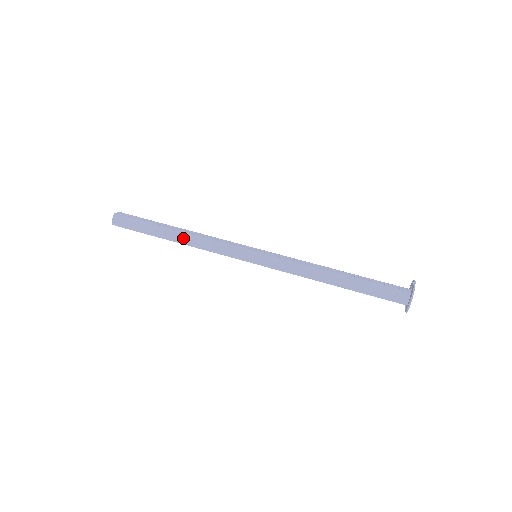
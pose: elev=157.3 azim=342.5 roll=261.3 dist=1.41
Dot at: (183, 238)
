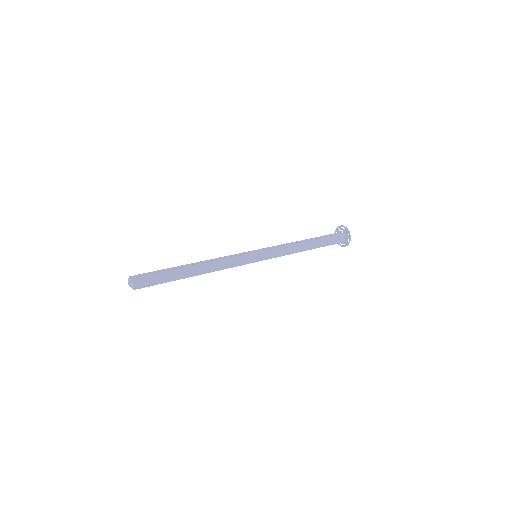
Dot at: (204, 268)
